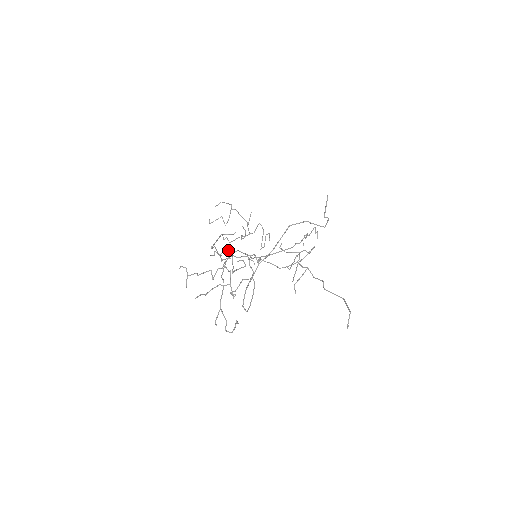
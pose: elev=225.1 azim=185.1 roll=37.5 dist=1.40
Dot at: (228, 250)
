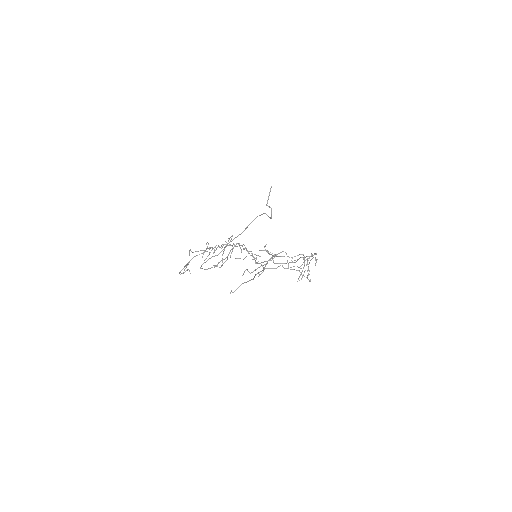
Dot at: (239, 243)
